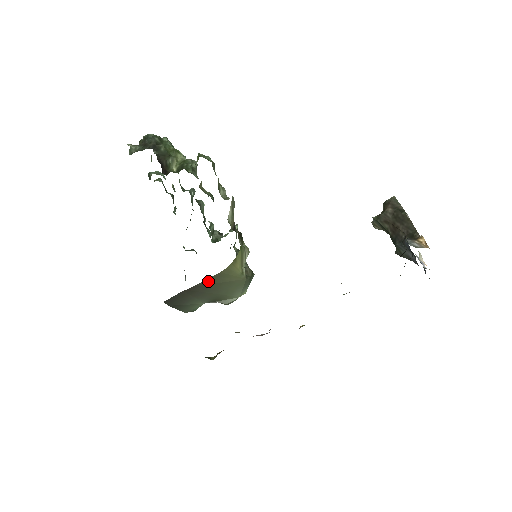
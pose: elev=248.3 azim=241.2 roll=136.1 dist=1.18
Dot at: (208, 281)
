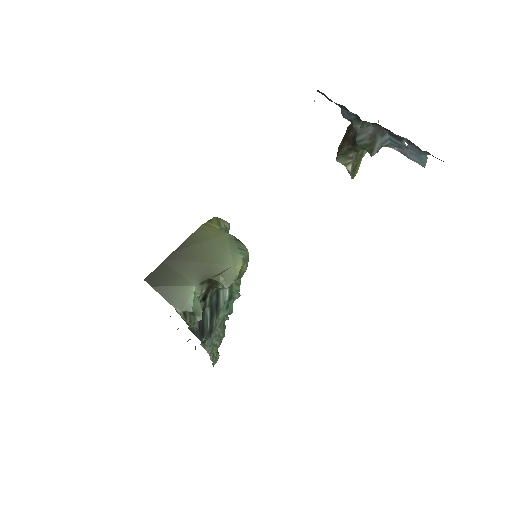
Dot at: (187, 244)
